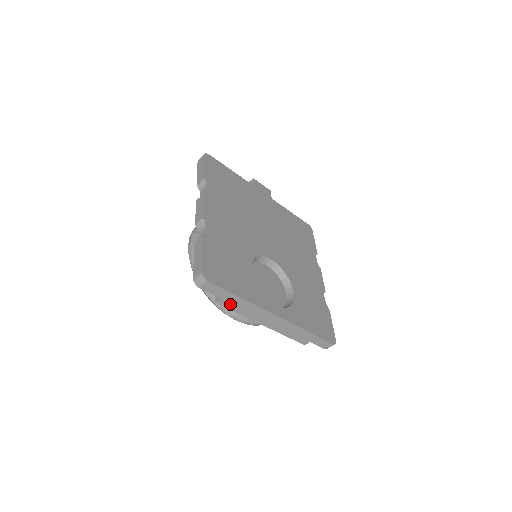
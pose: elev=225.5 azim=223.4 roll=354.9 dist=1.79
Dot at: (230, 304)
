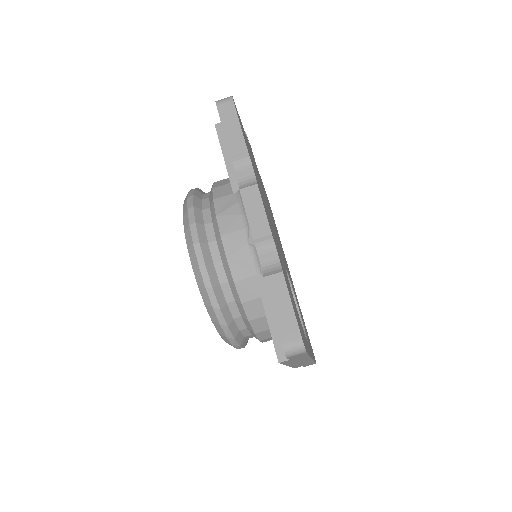
Dot at: (290, 361)
